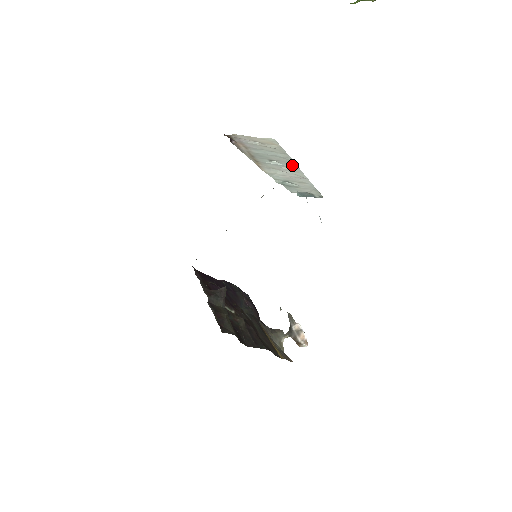
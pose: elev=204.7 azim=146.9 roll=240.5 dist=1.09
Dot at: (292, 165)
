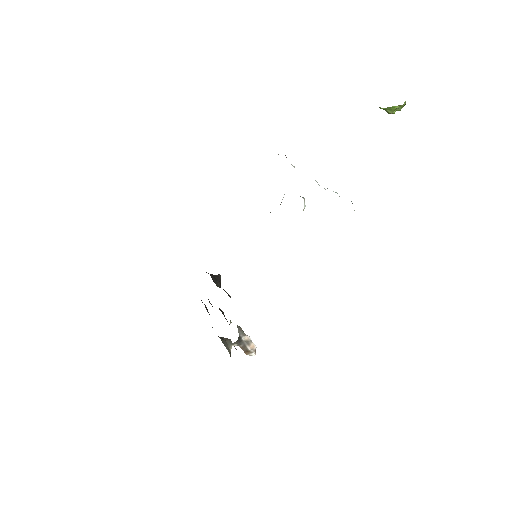
Dot at: occluded
